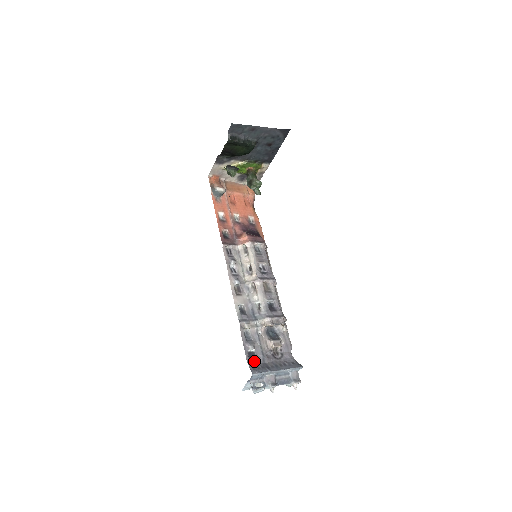
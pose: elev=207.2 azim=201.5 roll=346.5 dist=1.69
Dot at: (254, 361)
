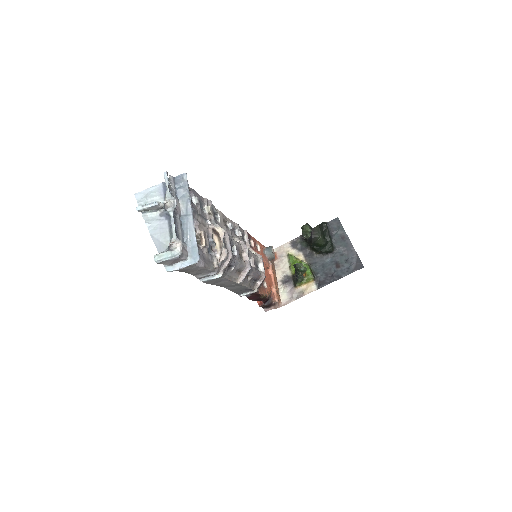
Dot at: occluded
